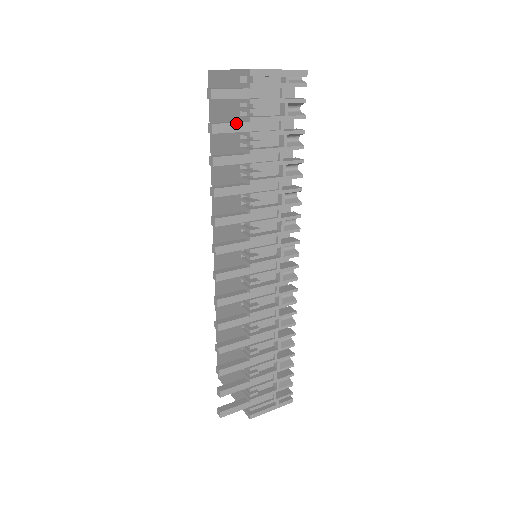
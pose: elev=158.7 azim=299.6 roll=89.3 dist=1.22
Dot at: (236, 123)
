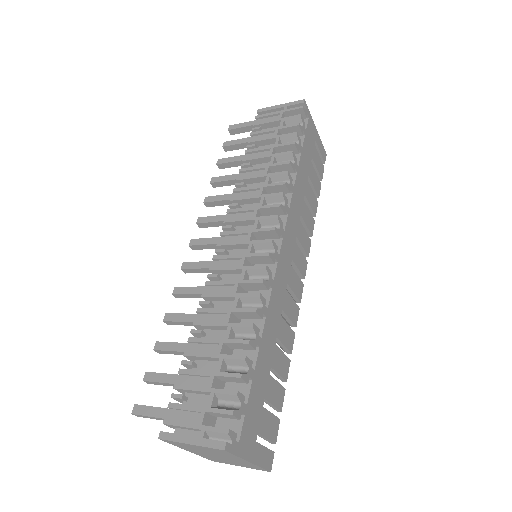
Dot at: (241, 139)
